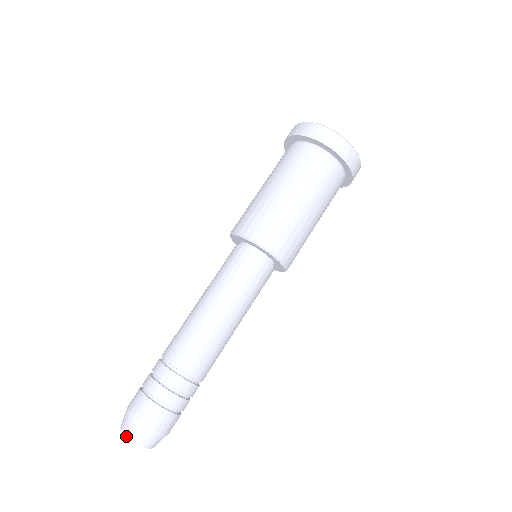
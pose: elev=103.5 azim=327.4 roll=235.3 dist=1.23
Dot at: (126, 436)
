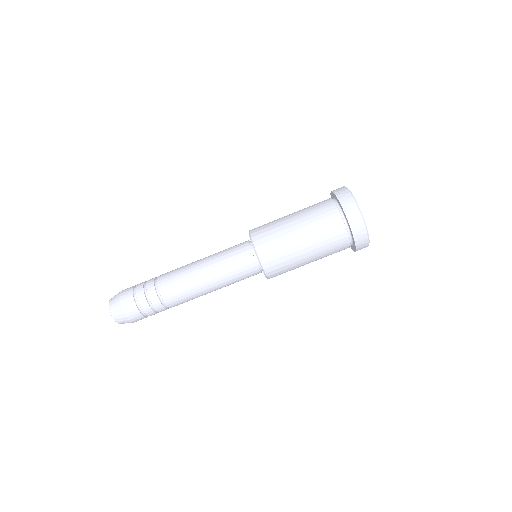
Dot at: (110, 311)
